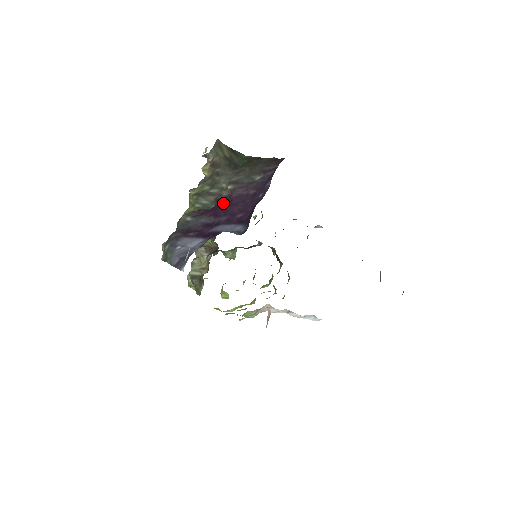
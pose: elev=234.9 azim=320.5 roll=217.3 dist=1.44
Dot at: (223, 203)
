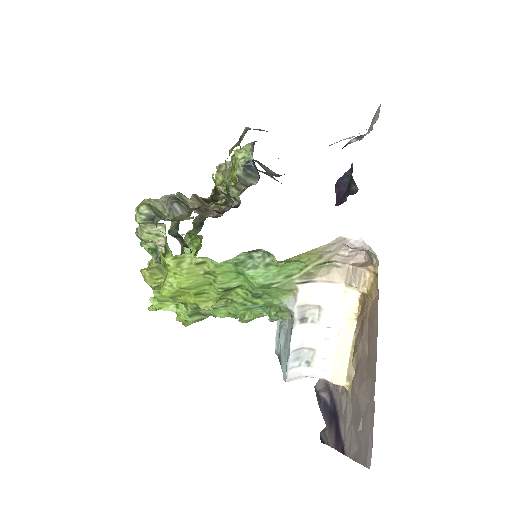
Dot at: occluded
